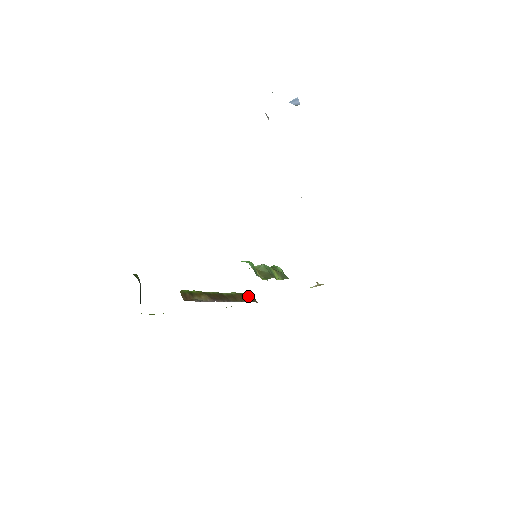
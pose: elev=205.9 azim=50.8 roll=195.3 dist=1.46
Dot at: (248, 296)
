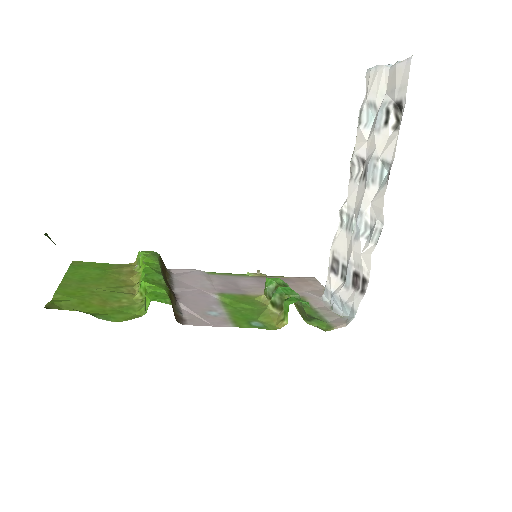
Dot at: (163, 262)
